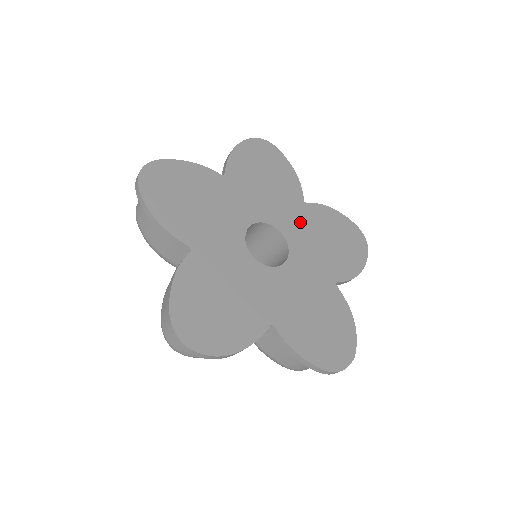
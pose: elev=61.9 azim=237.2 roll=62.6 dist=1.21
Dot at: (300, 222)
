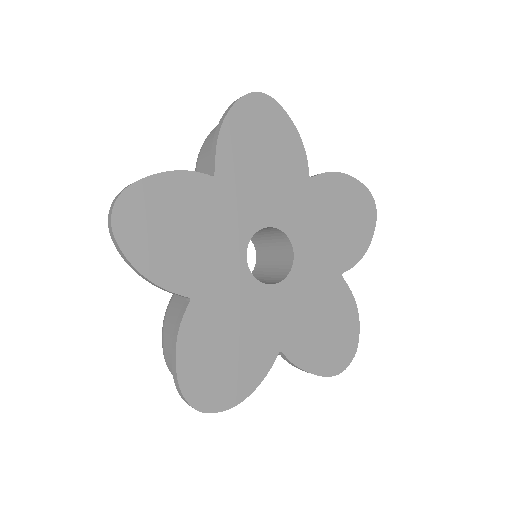
Dot at: (305, 209)
